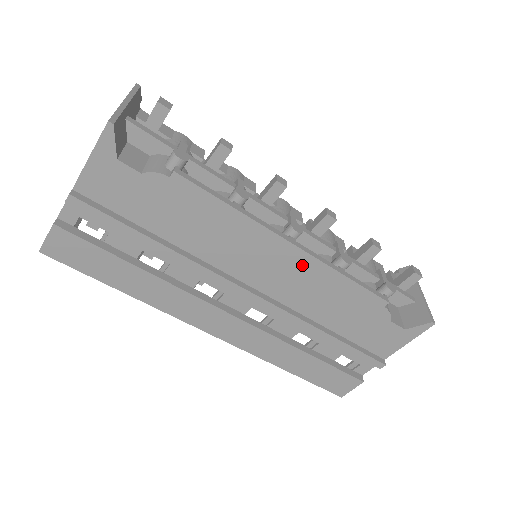
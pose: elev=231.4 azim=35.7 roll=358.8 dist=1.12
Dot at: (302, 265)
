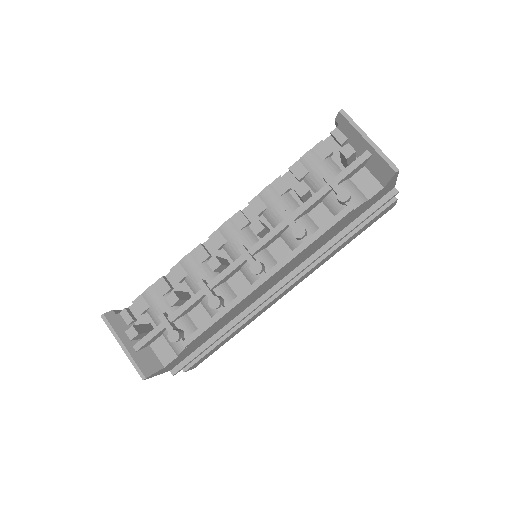
Dot at: (284, 268)
